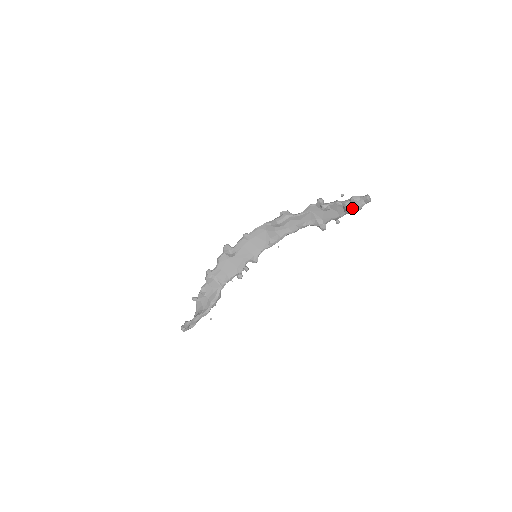
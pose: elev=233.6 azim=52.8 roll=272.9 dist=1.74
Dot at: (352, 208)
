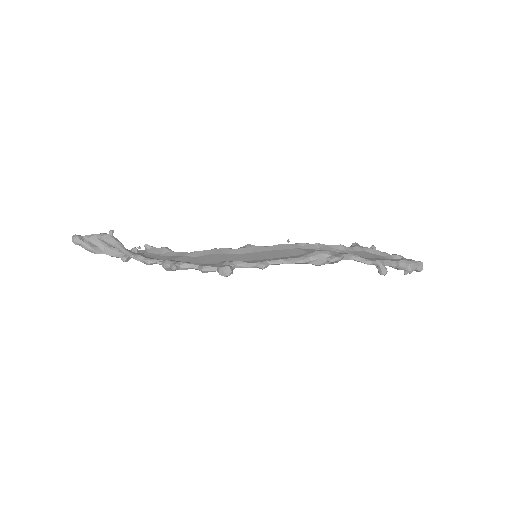
Dot at: occluded
